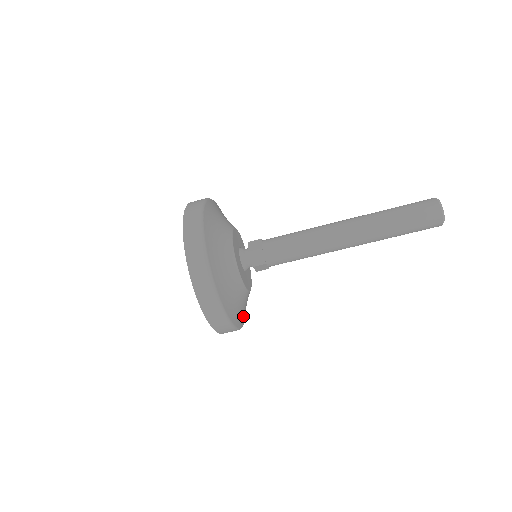
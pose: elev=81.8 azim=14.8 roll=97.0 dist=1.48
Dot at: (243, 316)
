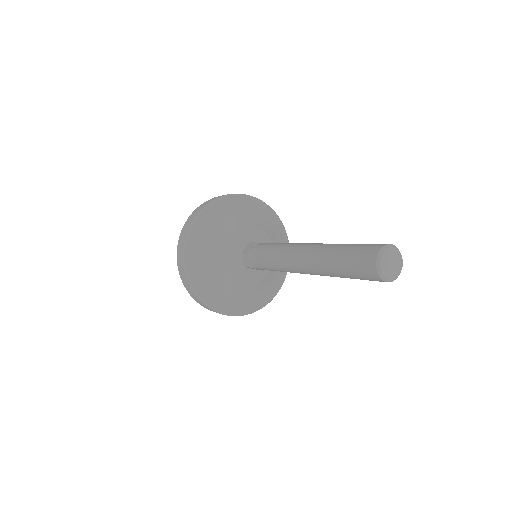
Dot at: (281, 272)
